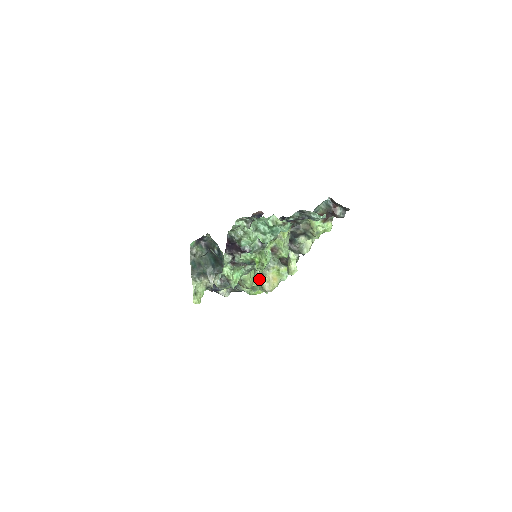
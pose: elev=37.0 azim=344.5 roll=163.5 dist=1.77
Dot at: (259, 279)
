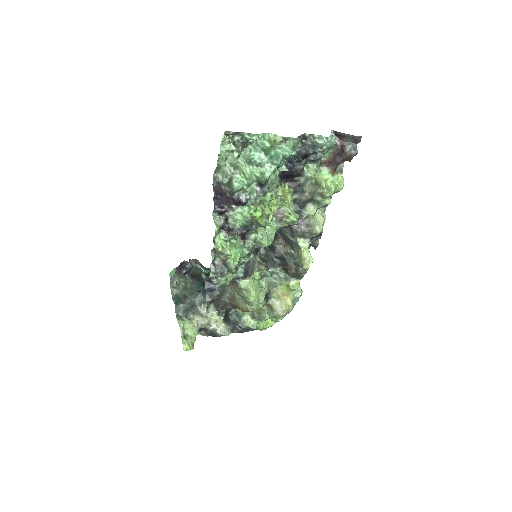
Dot at: (266, 297)
